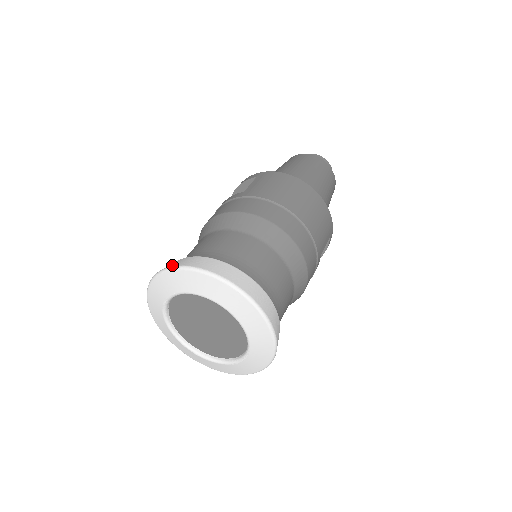
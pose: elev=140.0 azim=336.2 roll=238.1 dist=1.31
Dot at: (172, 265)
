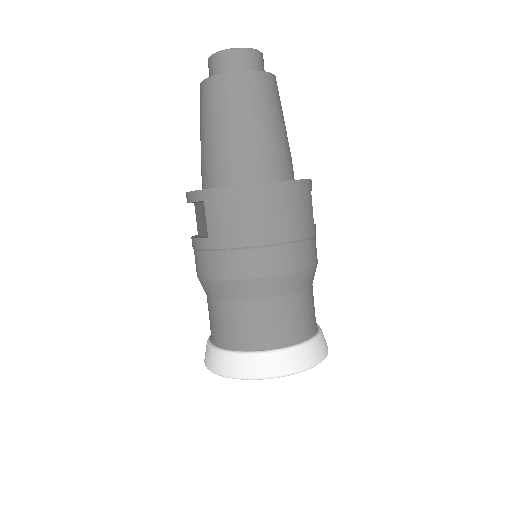
Dot at: (217, 370)
